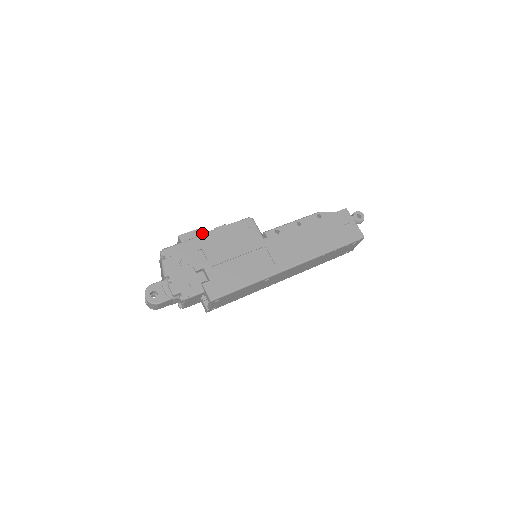
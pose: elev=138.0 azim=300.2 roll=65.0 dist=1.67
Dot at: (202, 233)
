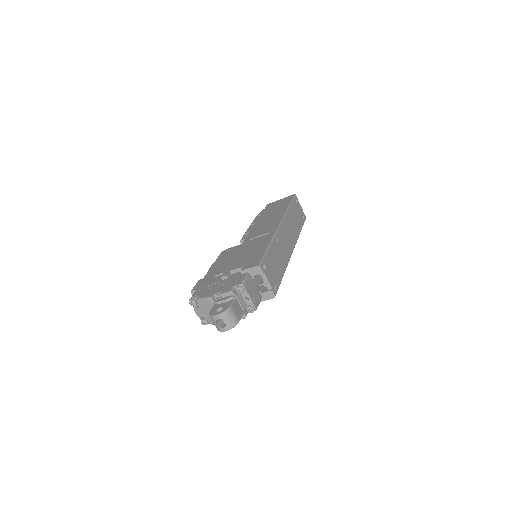
Dot at: (204, 277)
